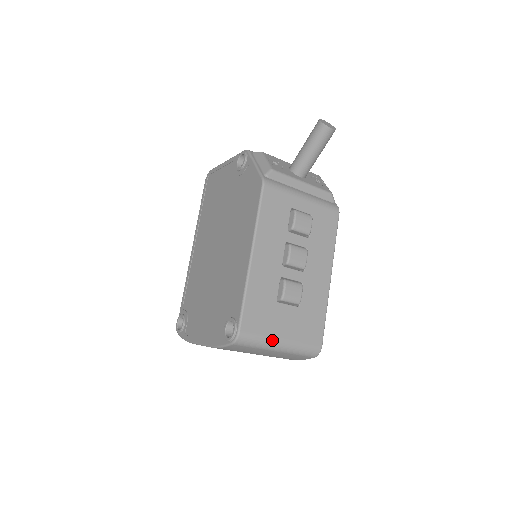
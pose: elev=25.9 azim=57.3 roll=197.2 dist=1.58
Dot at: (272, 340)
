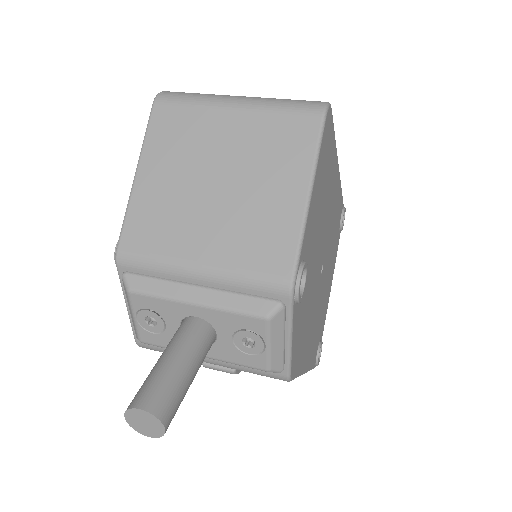
Dot at: occluded
